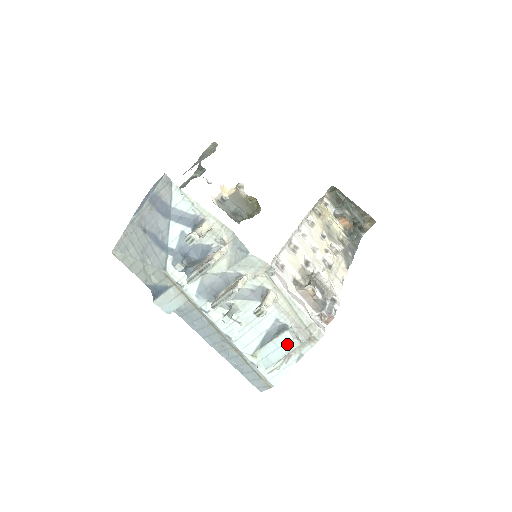
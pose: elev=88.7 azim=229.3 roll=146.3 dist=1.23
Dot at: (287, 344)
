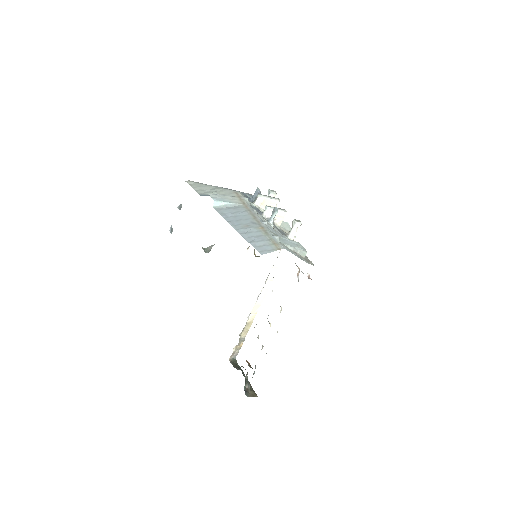
Dot at: (300, 246)
